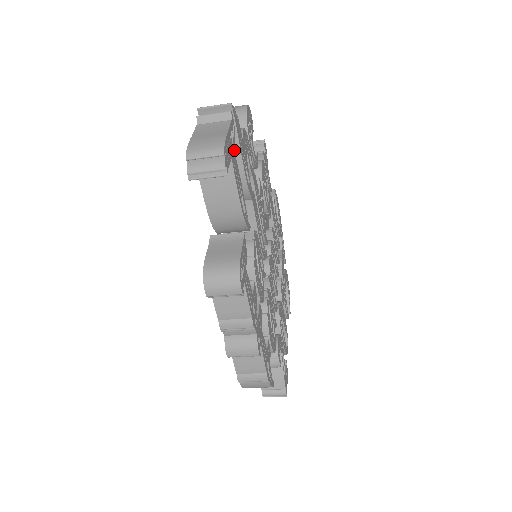
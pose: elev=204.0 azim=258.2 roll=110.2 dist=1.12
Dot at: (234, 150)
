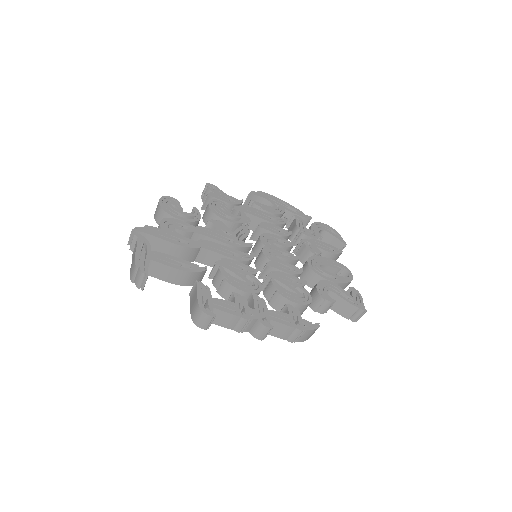
Dot at: (161, 242)
